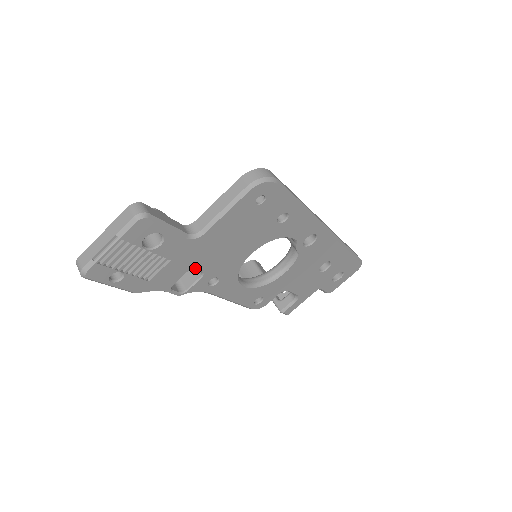
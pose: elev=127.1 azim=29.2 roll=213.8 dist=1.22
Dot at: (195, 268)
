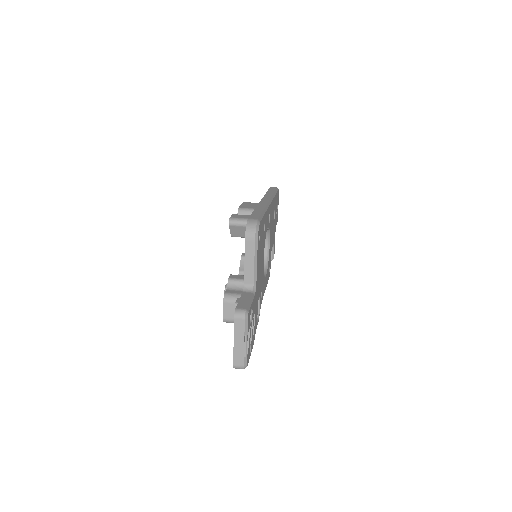
Dot at: occluded
